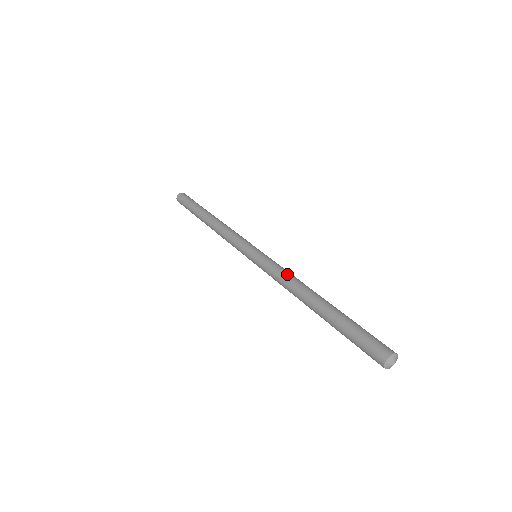
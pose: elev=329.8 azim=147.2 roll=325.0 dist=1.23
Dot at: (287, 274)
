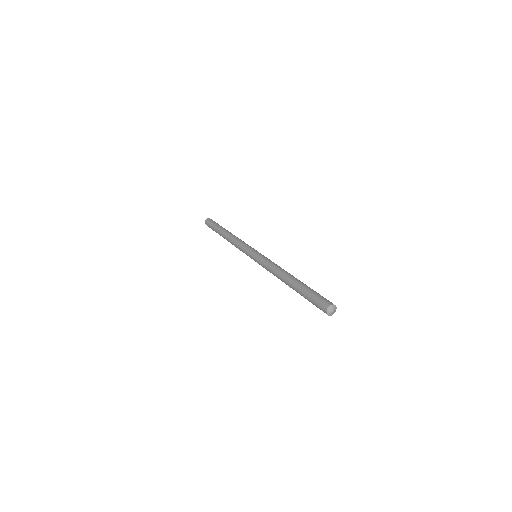
Dot at: (275, 264)
